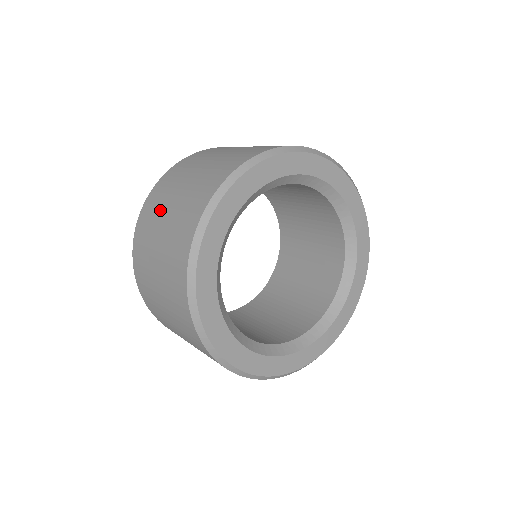
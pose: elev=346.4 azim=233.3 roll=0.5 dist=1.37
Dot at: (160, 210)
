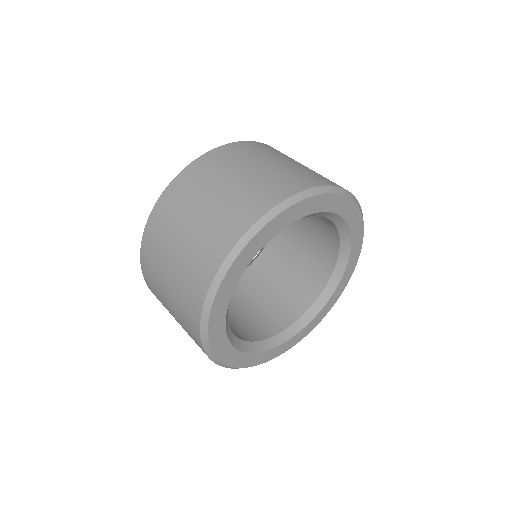
Dot at: (261, 156)
